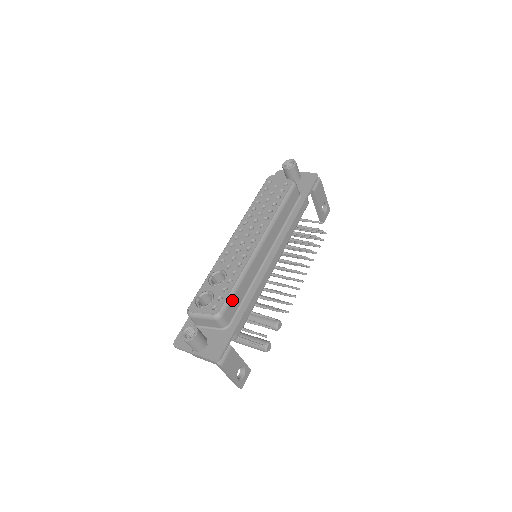
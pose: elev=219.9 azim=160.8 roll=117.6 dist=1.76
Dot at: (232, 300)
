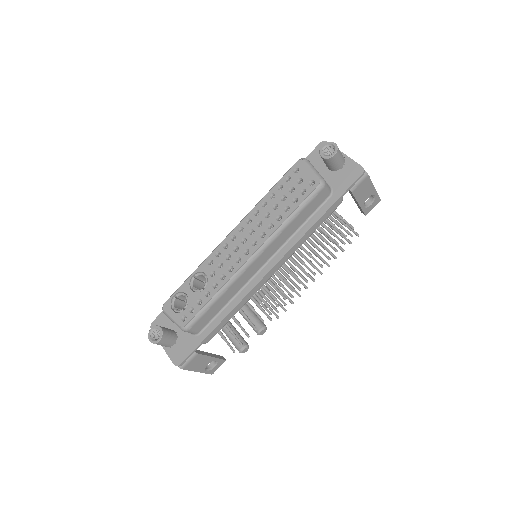
Dot at: (204, 315)
